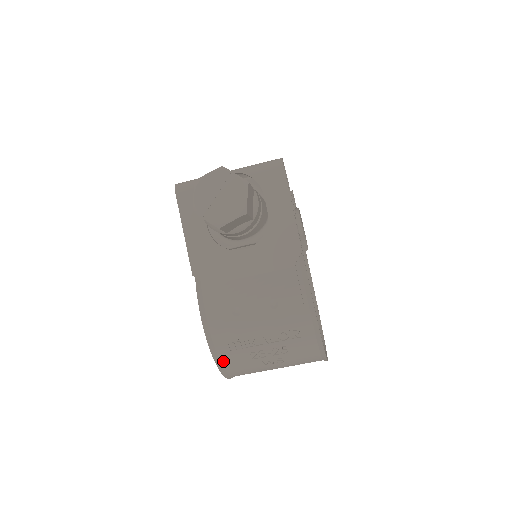
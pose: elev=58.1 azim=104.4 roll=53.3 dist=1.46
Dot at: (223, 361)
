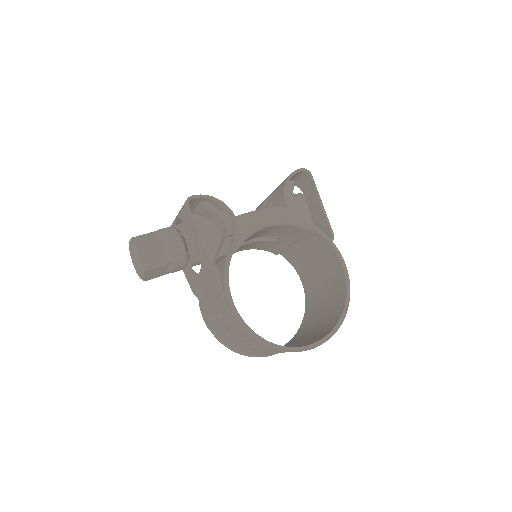
Dot at: (236, 350)
